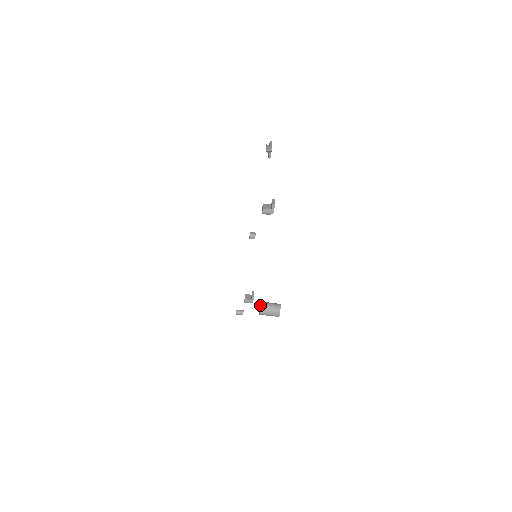
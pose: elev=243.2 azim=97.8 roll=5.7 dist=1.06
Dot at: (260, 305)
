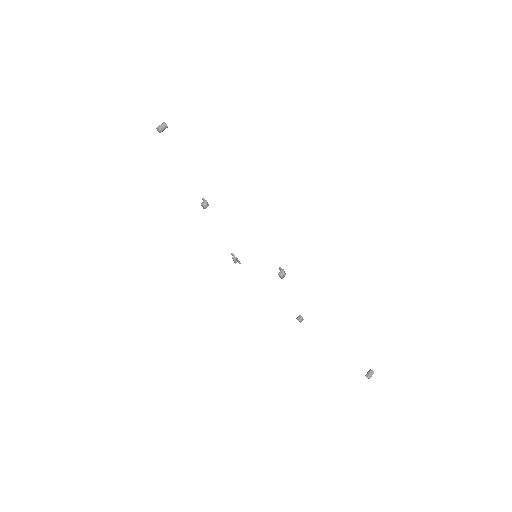
Dot at: (157, 130)
